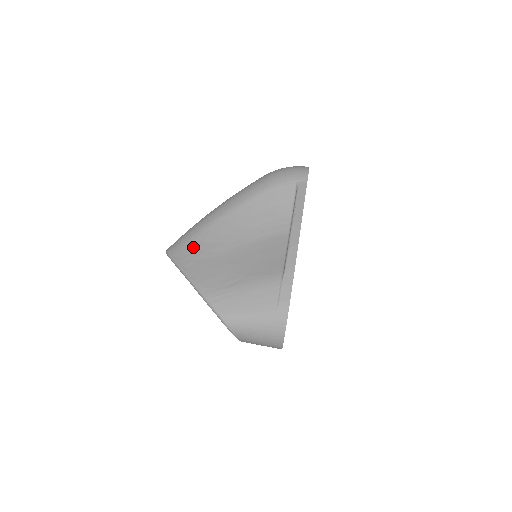
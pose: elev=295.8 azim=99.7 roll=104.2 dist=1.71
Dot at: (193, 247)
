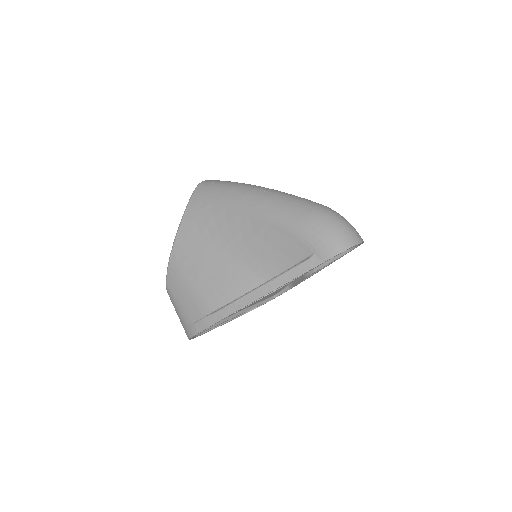
Dot at: (204, 209)
